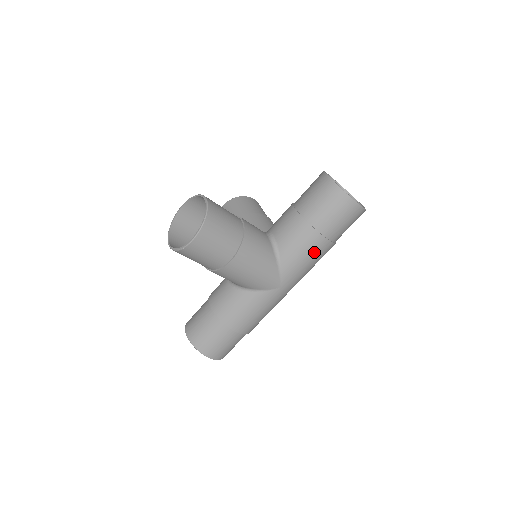
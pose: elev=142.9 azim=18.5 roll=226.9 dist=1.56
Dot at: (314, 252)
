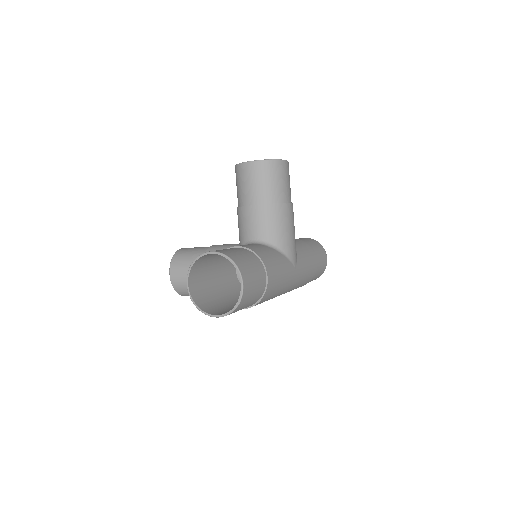
Dot at: (311, 263)
